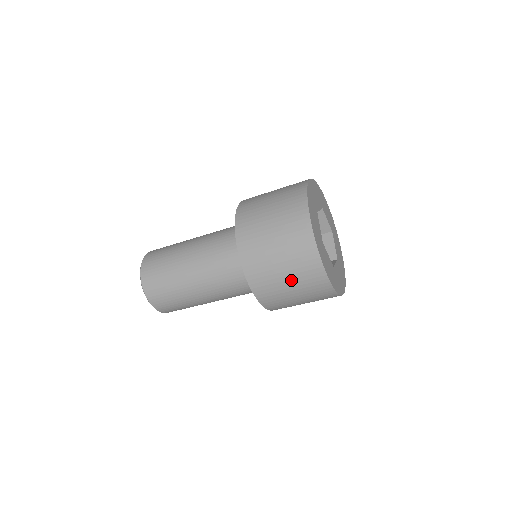
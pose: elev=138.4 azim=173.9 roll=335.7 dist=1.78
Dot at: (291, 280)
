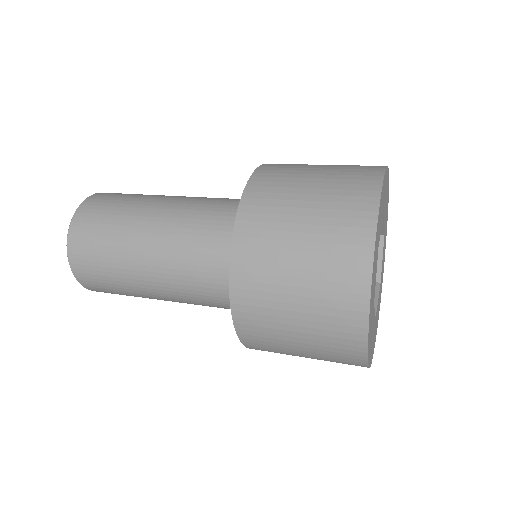
Dot at: (309, 354)
